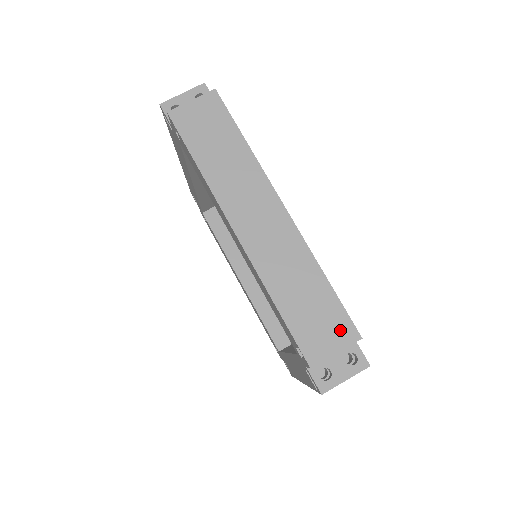
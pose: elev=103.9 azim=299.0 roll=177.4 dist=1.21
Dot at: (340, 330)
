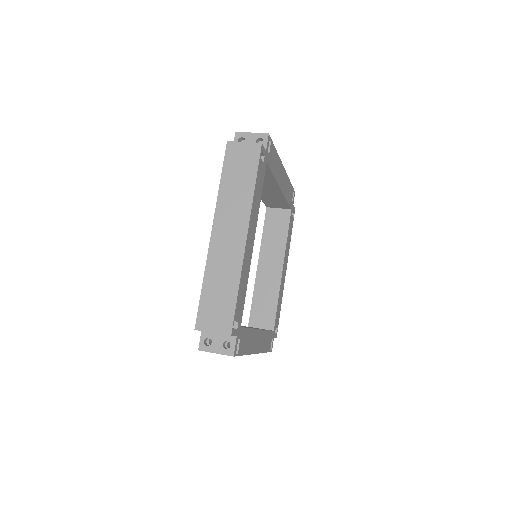
Dot at: occluded
